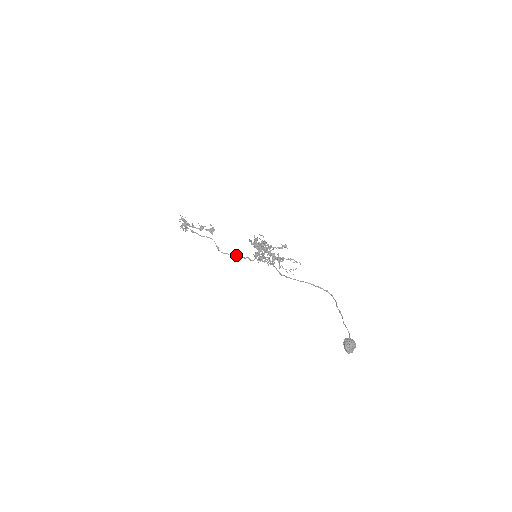
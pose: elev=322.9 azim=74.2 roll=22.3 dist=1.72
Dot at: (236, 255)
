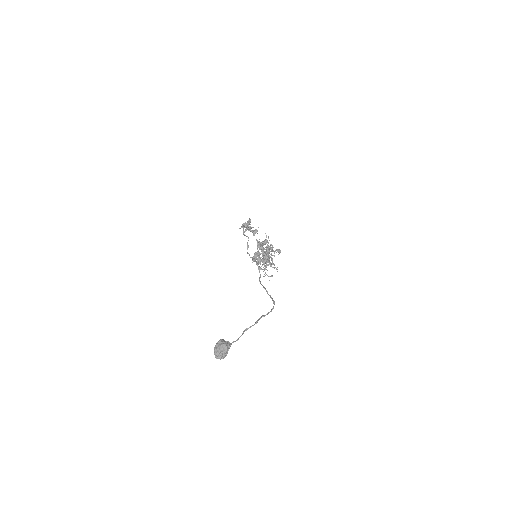
Dot at: occluded
